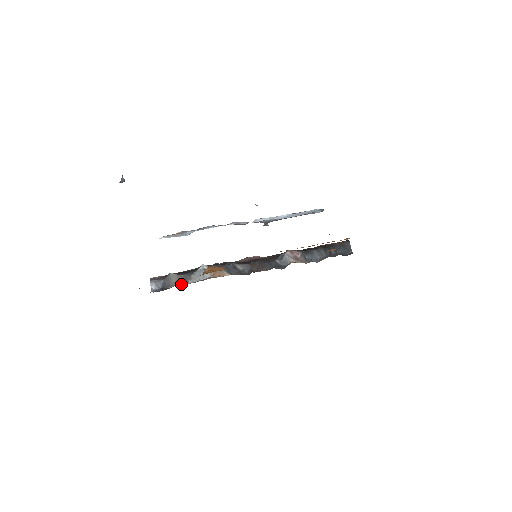
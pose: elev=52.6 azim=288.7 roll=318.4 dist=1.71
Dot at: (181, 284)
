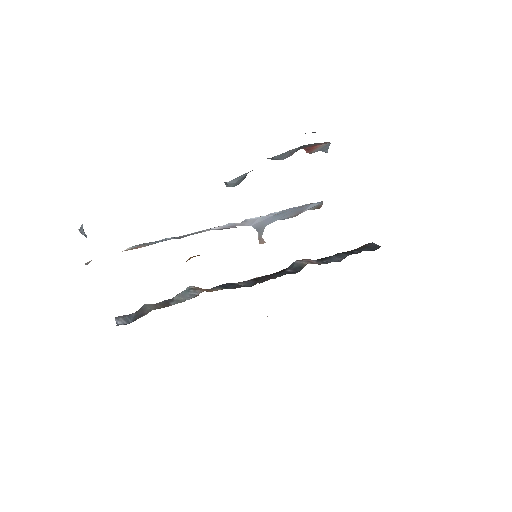
Dot at: (160, 308)
